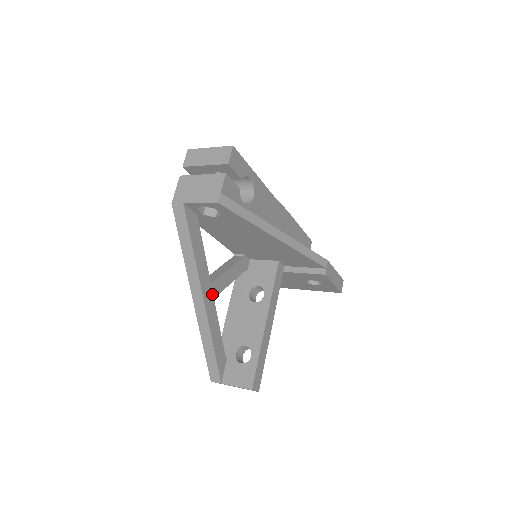
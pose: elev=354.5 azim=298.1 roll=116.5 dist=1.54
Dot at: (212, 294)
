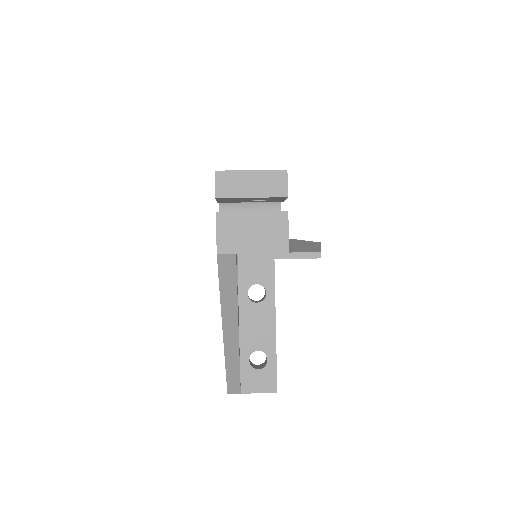
Dot at: occluded
